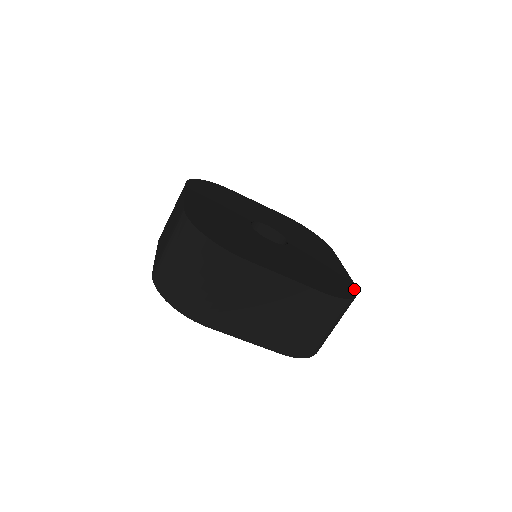
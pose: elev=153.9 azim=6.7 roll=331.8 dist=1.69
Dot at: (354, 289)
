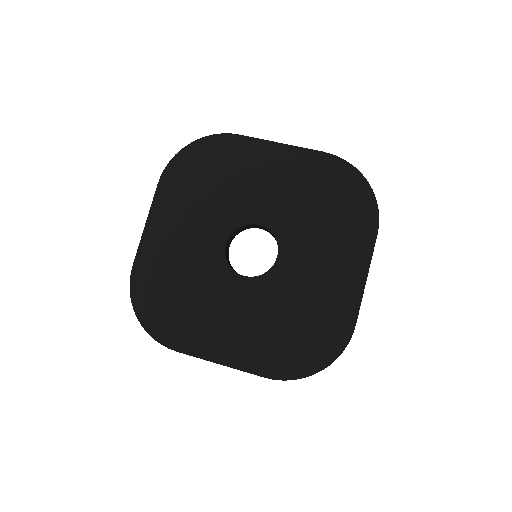
Dot at: (341, 344)
